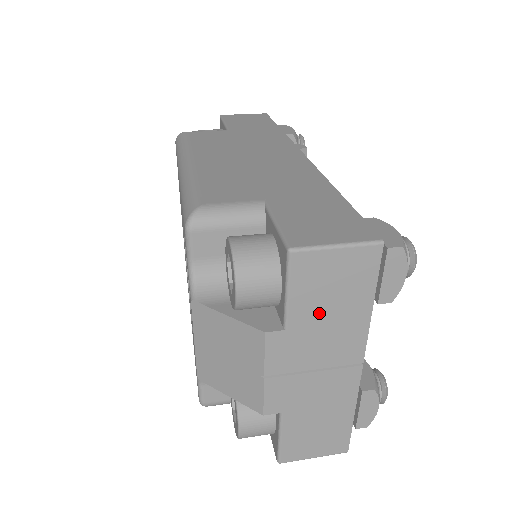
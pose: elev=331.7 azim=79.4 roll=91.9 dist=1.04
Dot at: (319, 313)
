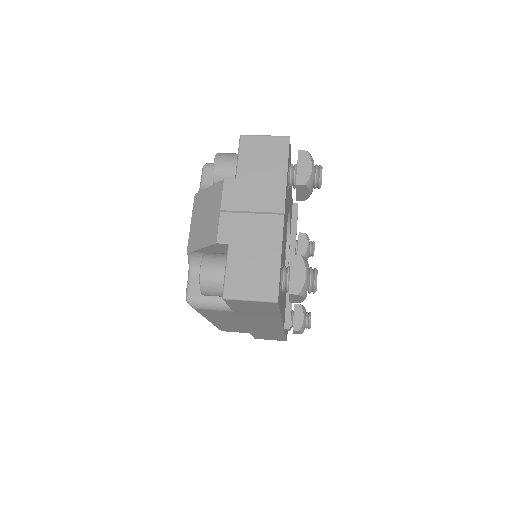
Dot at: (255, 172)
